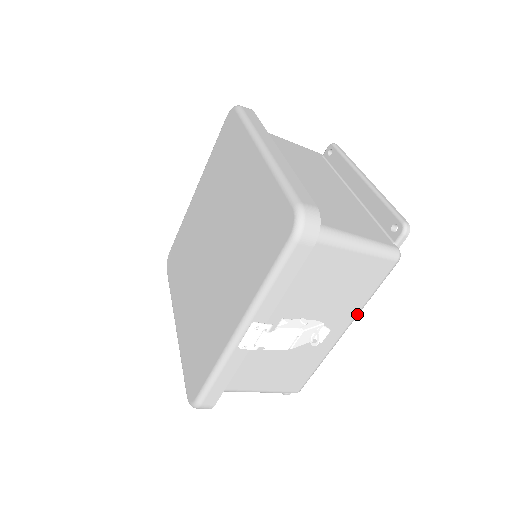
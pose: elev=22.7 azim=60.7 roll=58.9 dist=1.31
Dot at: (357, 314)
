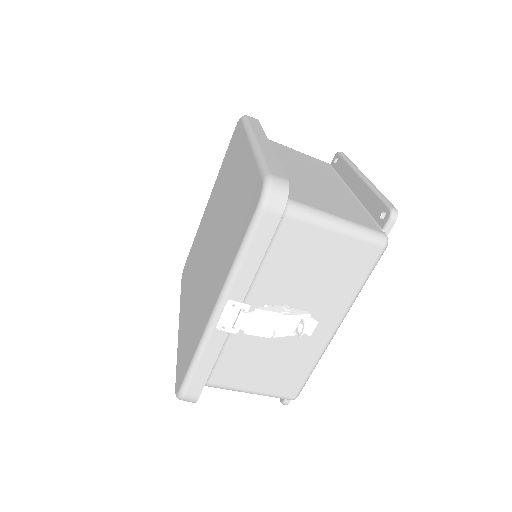
Dot at: (348, 308)
